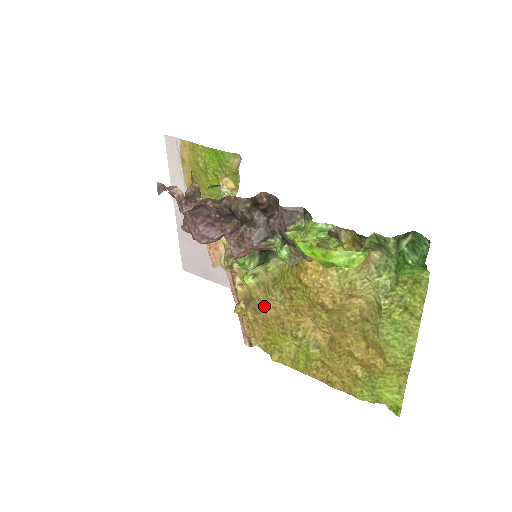
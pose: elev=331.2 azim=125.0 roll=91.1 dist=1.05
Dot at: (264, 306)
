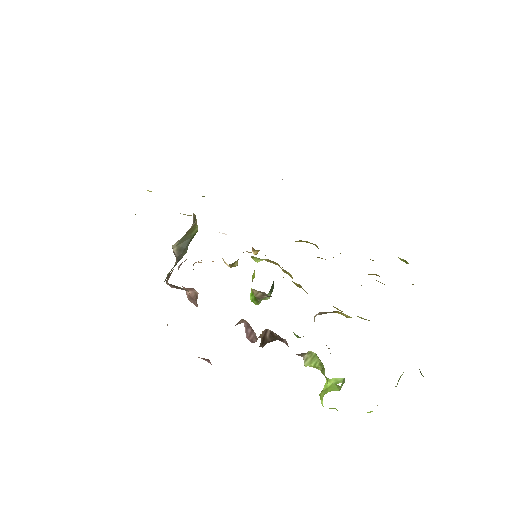
Dot at: occluded
